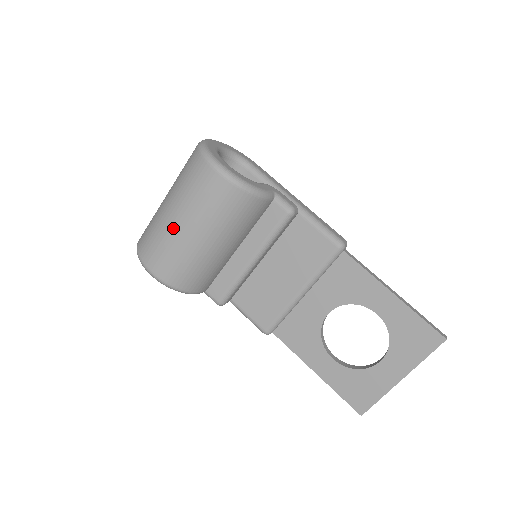
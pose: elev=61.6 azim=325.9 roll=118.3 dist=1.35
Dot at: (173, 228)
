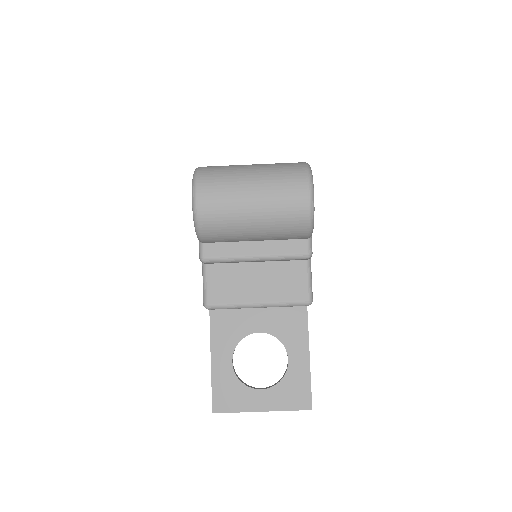
Dot at: (244, 190)
